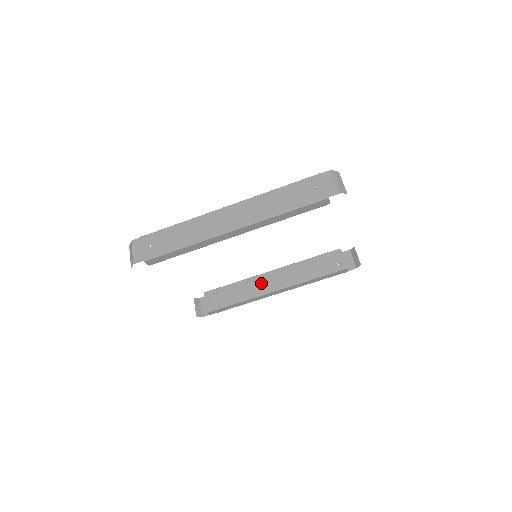
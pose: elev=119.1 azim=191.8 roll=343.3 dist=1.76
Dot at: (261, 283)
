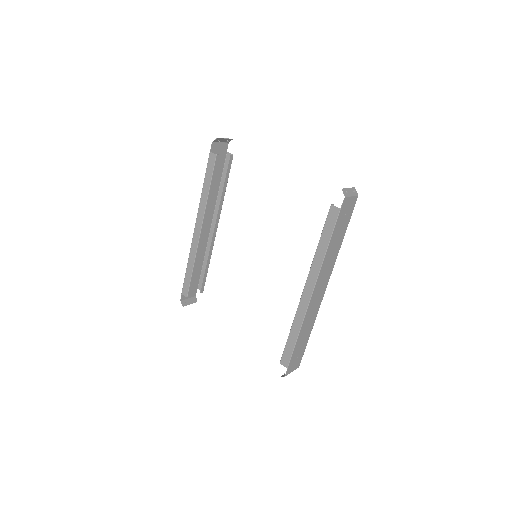
Dot at: (317, 304)
